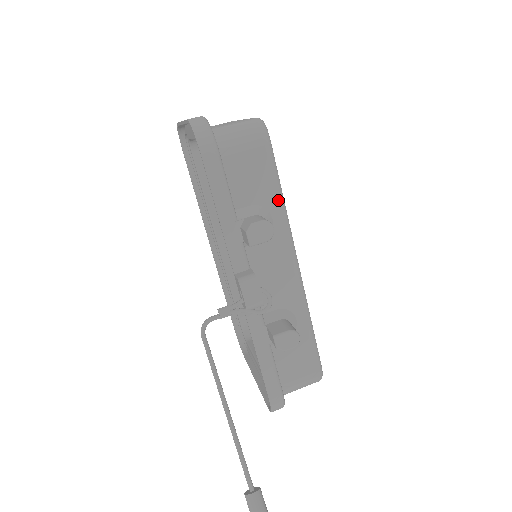
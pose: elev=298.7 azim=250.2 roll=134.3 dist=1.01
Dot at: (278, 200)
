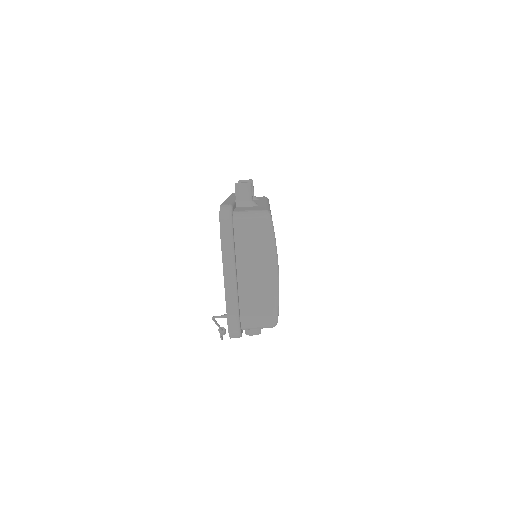
Dot at: occluded
